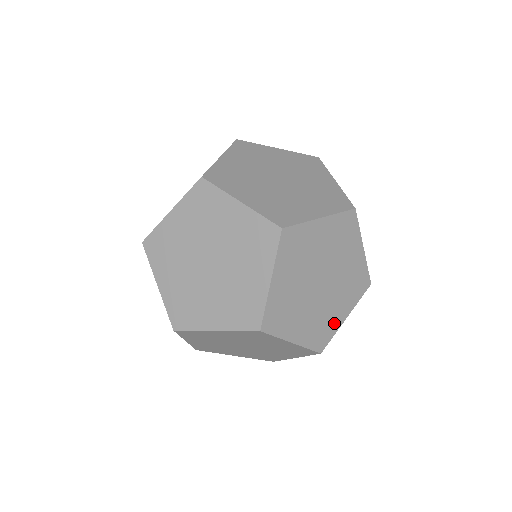
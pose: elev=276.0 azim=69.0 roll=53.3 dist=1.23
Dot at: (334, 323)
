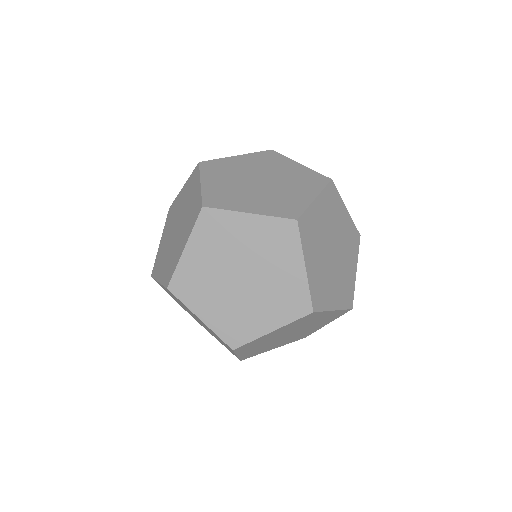
Dot at: (351, 280)
